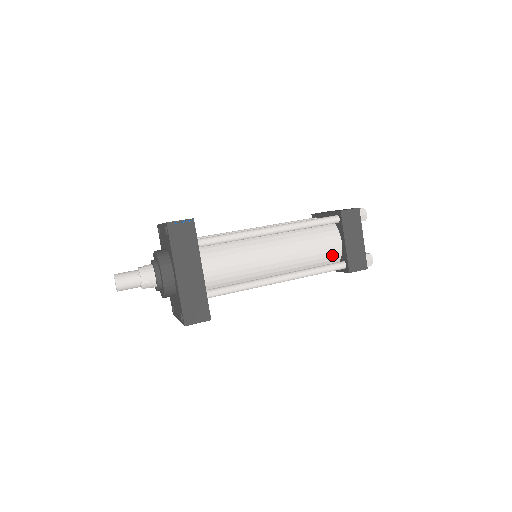
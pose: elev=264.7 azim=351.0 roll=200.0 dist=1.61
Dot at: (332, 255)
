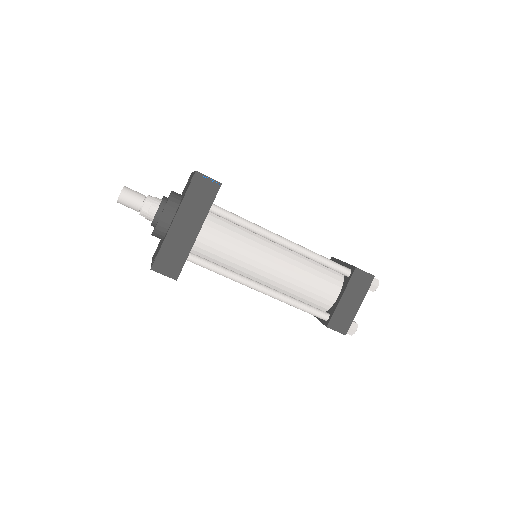
Dot at: (322, 301)
